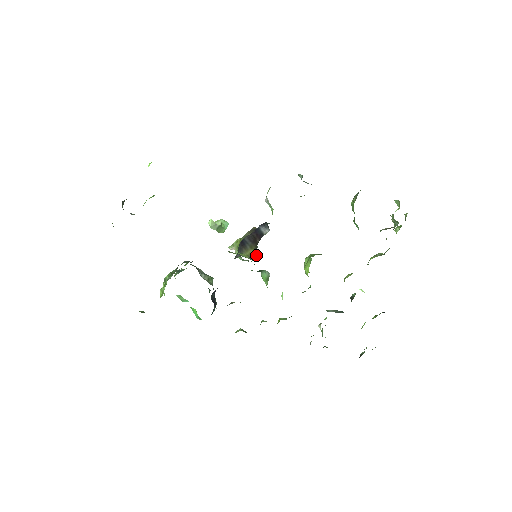
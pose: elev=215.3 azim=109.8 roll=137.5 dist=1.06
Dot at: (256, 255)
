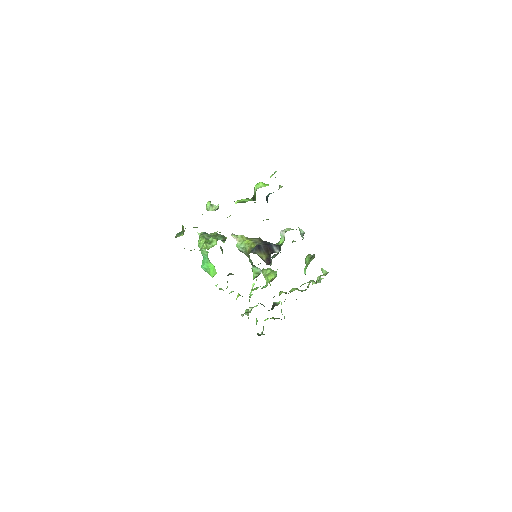
Dot at: (267, 260)
